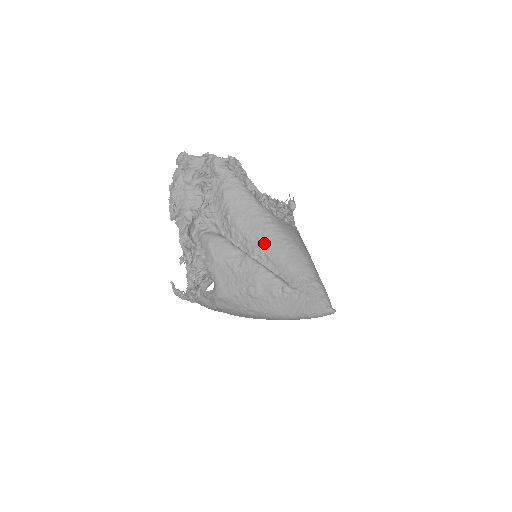
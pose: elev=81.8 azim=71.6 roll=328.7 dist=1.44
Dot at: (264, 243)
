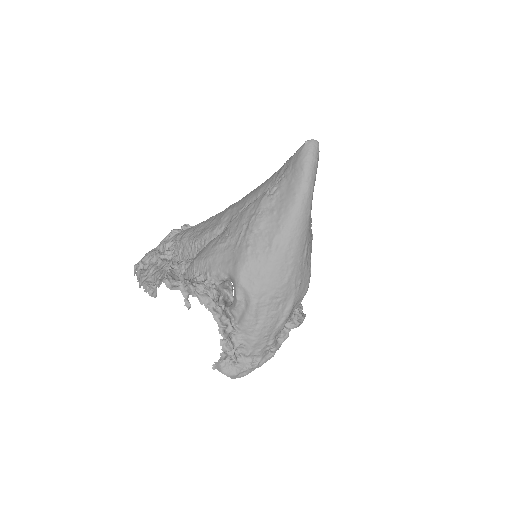
Dot at: (234, 211)
